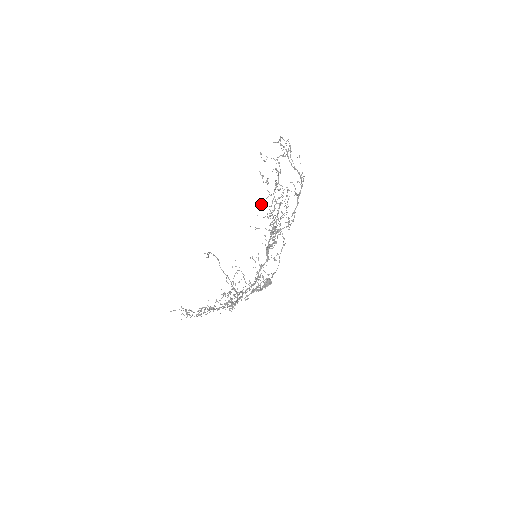
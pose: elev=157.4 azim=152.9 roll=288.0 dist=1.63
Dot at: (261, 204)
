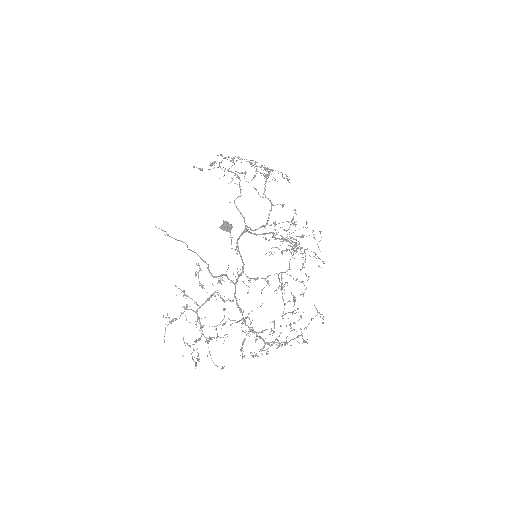
Dot at: occluded
